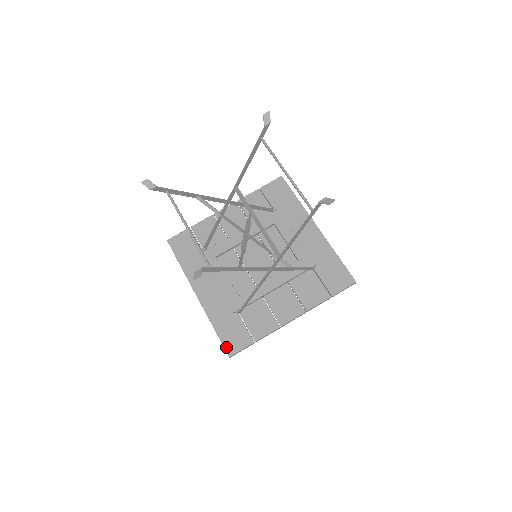
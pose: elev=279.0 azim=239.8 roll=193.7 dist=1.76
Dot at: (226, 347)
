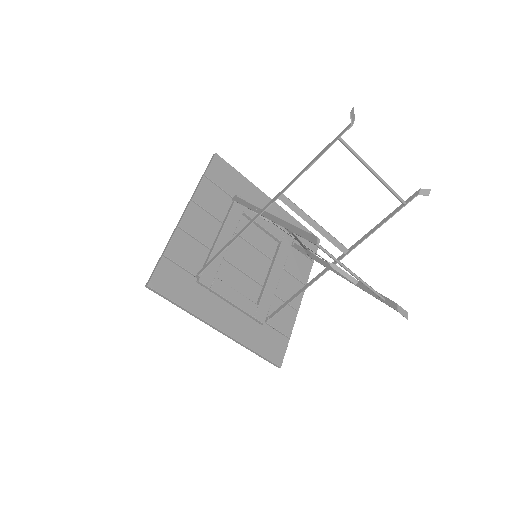
Dot at: (274, 361)
